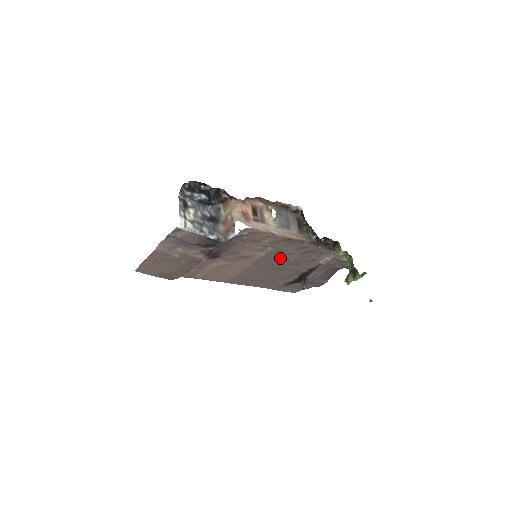
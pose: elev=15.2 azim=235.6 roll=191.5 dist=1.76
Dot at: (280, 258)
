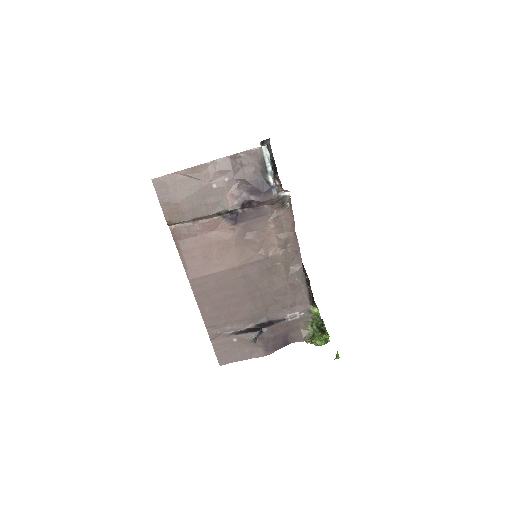
Dot at: (270, 276)
